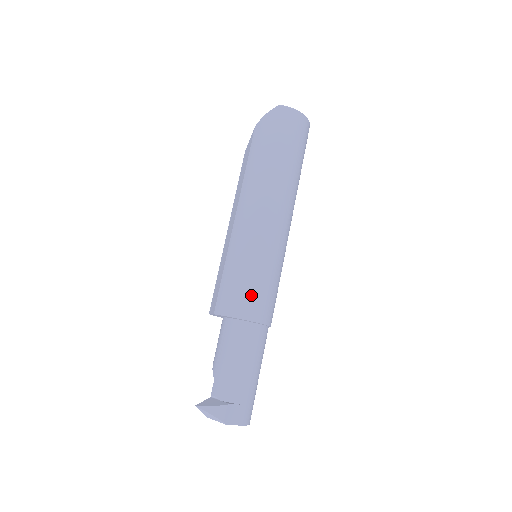
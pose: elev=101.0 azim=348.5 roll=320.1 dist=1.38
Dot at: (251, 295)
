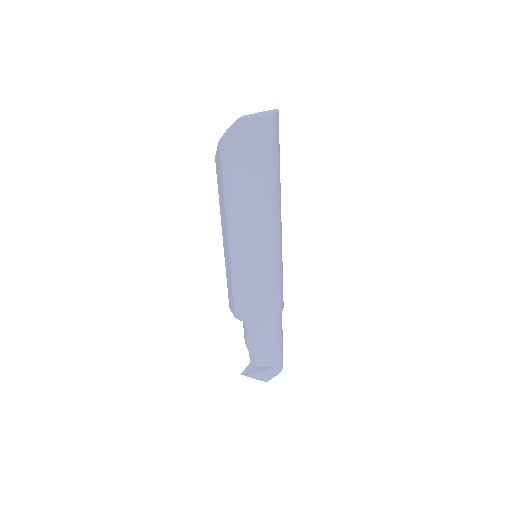
Dot at: (262, 304)
